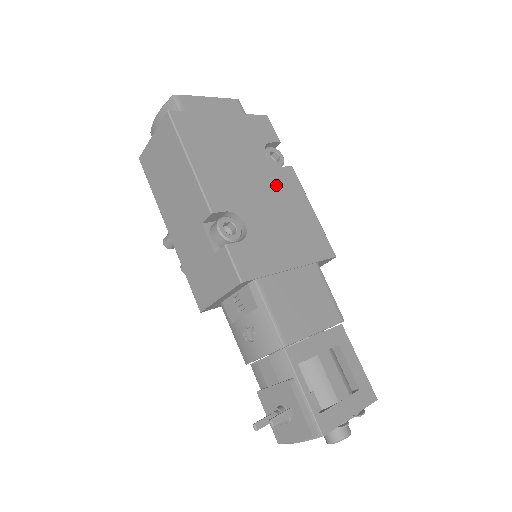
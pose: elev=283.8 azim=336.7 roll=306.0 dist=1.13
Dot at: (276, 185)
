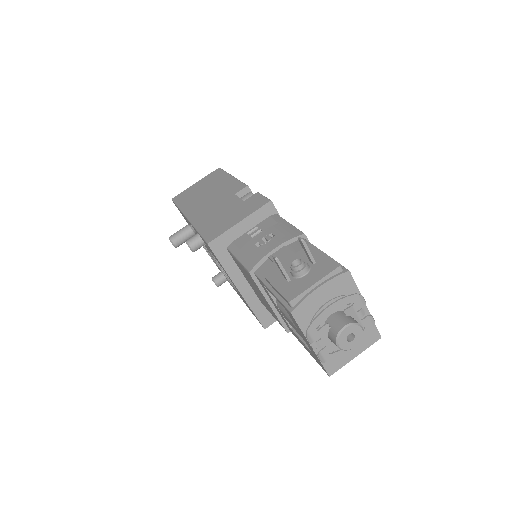
Dot at: occluded
